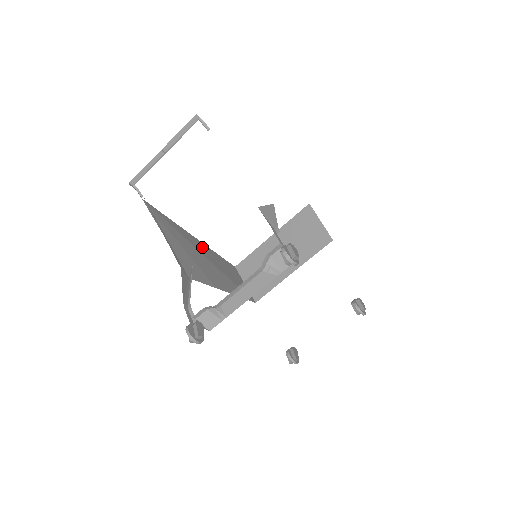
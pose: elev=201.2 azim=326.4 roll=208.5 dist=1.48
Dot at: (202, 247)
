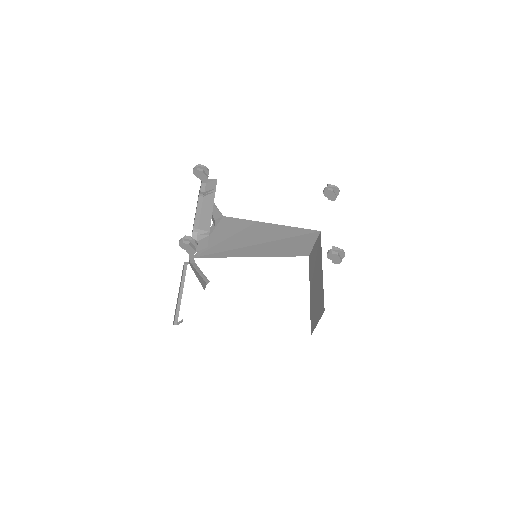
Dot at: occluded
